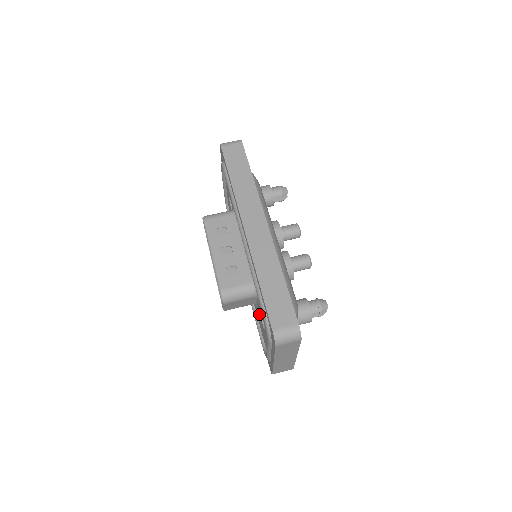
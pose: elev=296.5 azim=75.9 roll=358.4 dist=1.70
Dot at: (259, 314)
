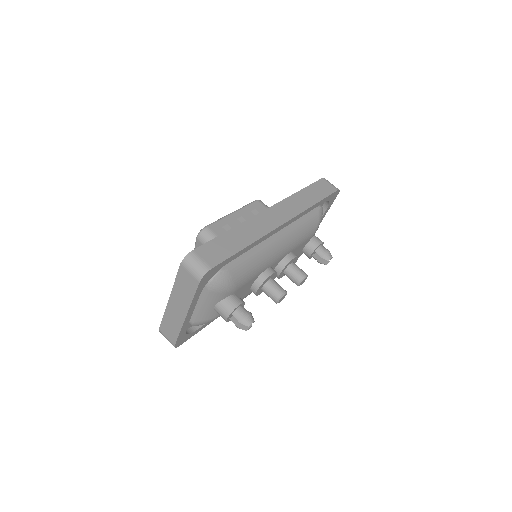
Dot at: occluded
